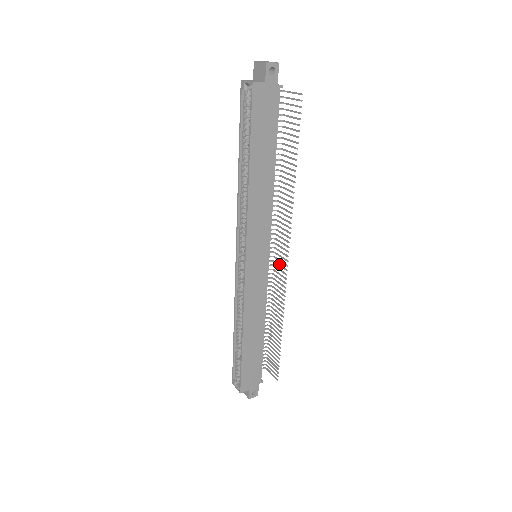
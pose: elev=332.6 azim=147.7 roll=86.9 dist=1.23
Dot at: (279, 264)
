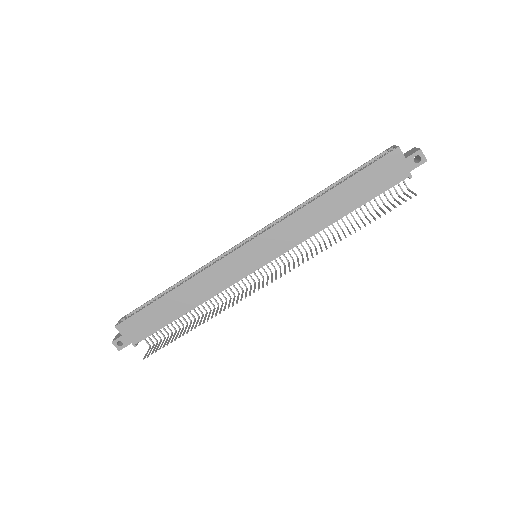
Dot at: occluded
